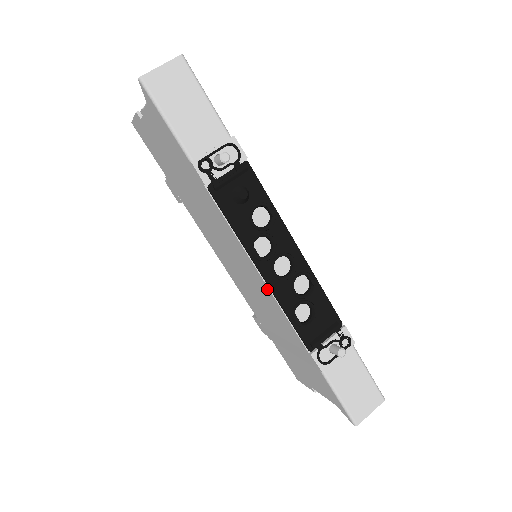
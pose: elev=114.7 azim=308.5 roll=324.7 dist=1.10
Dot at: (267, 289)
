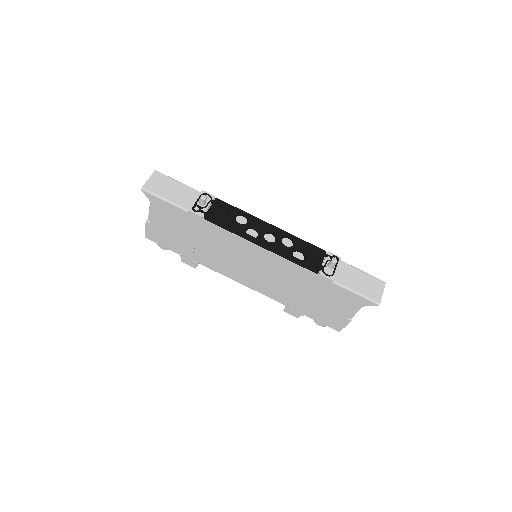
Dot at: (270, 254)
